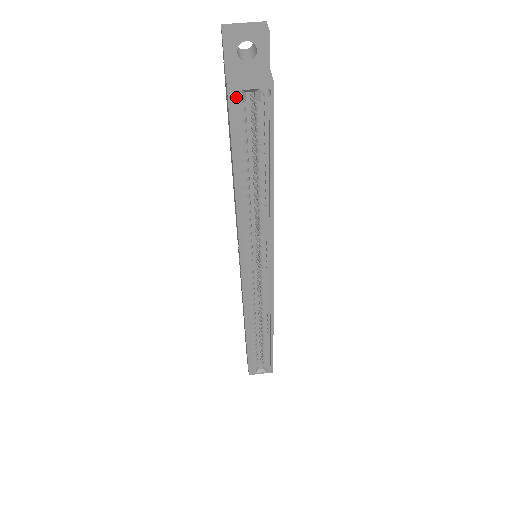
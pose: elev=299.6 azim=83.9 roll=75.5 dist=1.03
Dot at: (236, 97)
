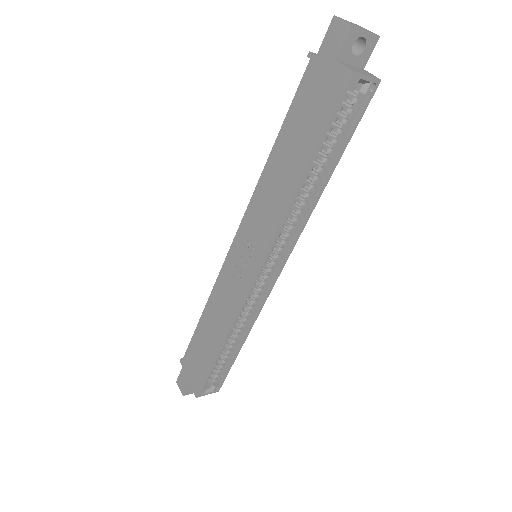
Dot at: (353, 84)
